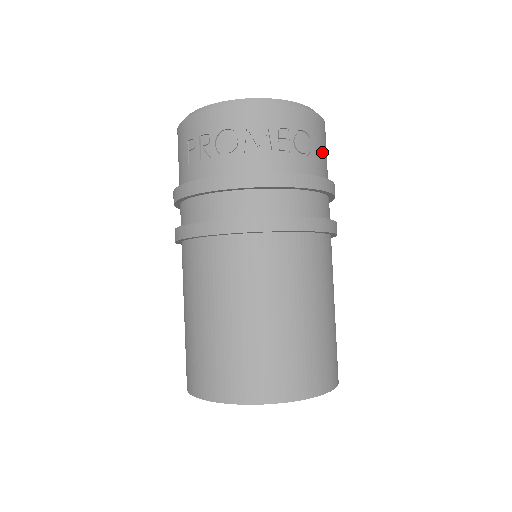
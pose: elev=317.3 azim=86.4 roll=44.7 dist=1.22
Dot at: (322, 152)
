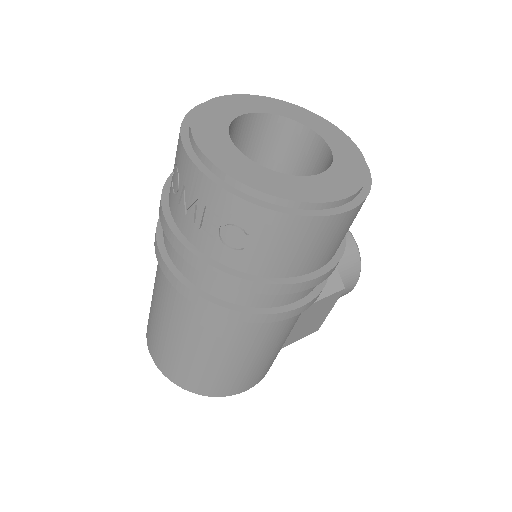
Dot at: (277, 251)
